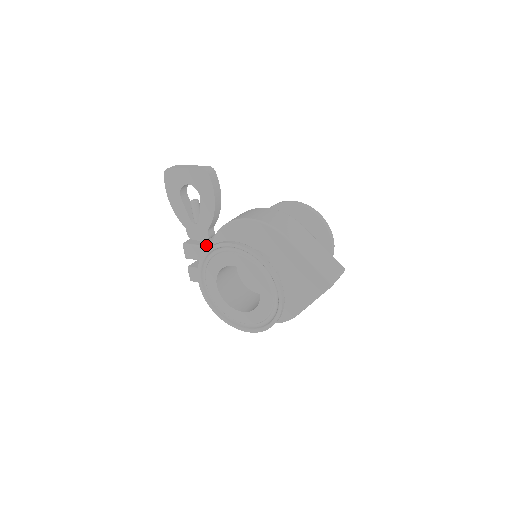
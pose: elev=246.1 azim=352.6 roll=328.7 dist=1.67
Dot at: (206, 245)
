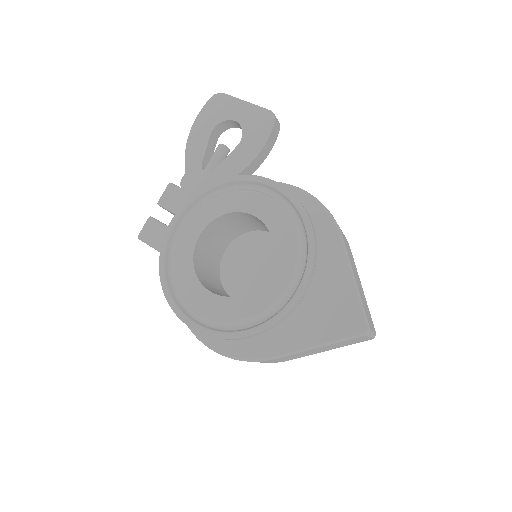
Dot at: occluded
